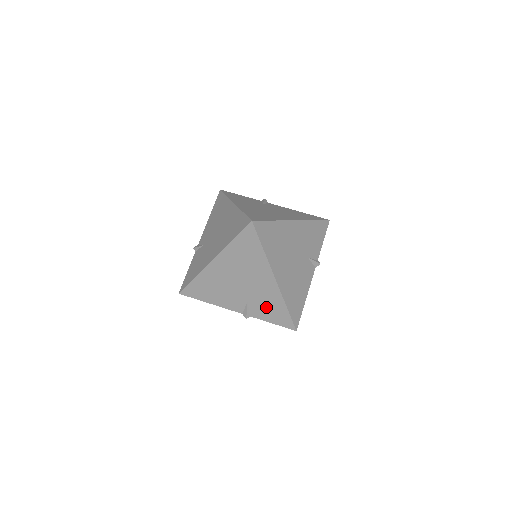
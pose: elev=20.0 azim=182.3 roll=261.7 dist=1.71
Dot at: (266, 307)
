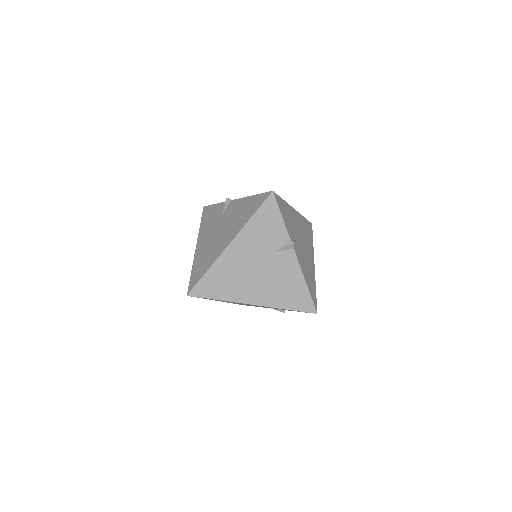
Dot at: occluded
